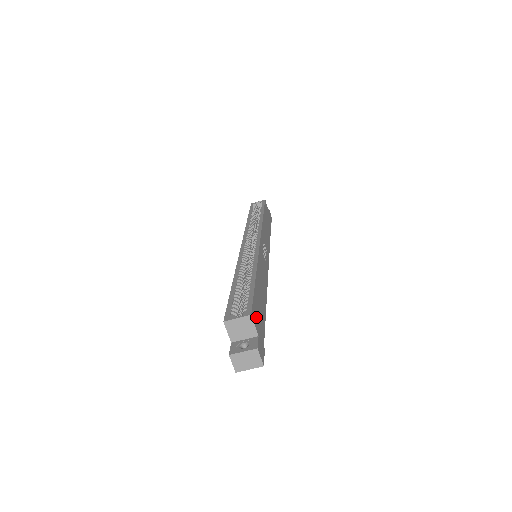
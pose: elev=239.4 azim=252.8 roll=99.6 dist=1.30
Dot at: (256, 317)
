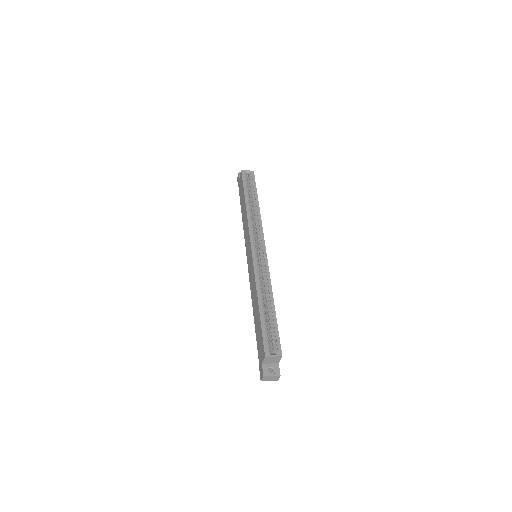
Dot at: occluded
